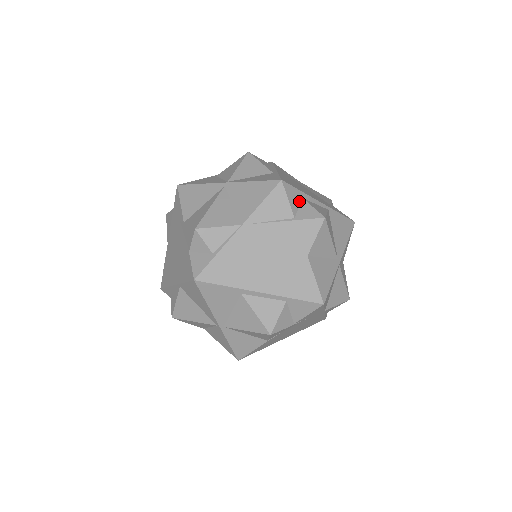
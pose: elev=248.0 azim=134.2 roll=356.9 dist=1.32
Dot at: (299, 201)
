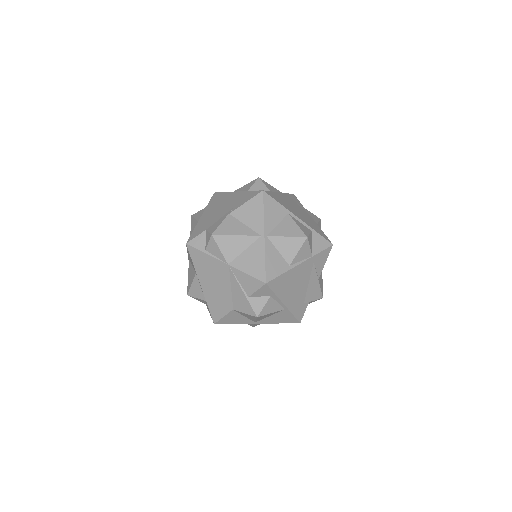
Dot at: (265, 295)
